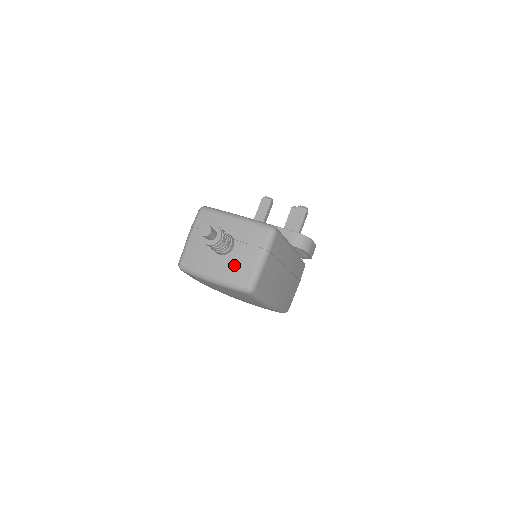
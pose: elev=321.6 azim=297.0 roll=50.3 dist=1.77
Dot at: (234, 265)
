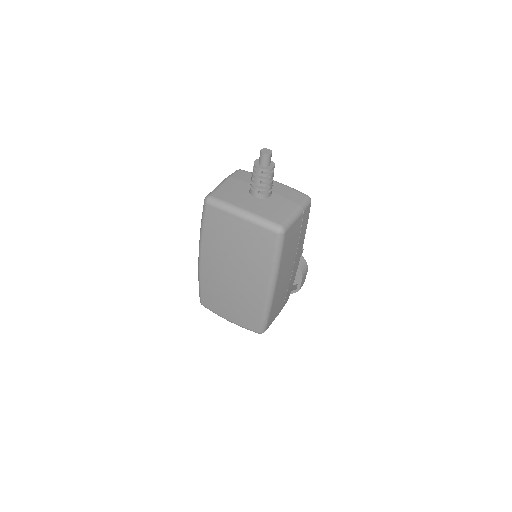
Dot at: (269, 207)
